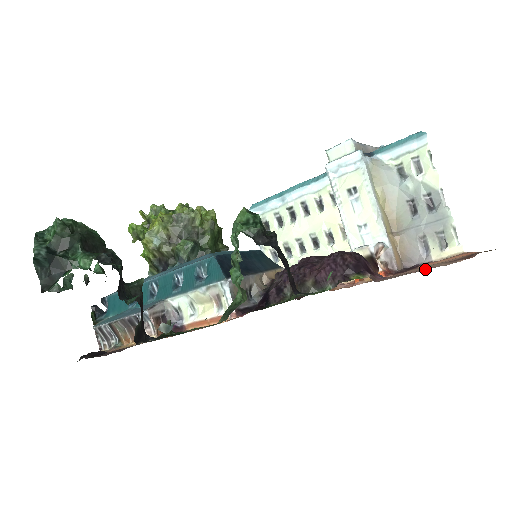
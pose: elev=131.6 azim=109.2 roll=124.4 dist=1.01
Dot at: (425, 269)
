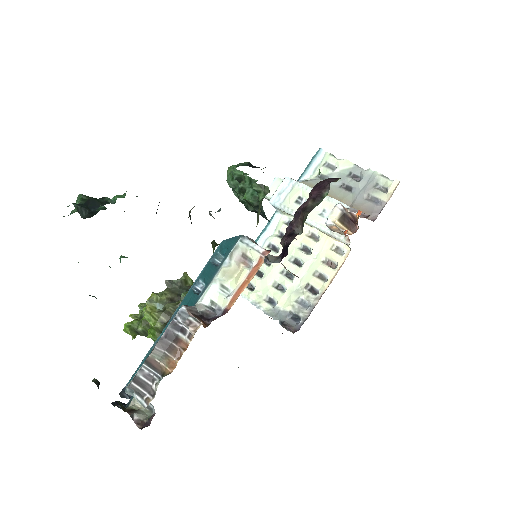
Dot at: occluded
